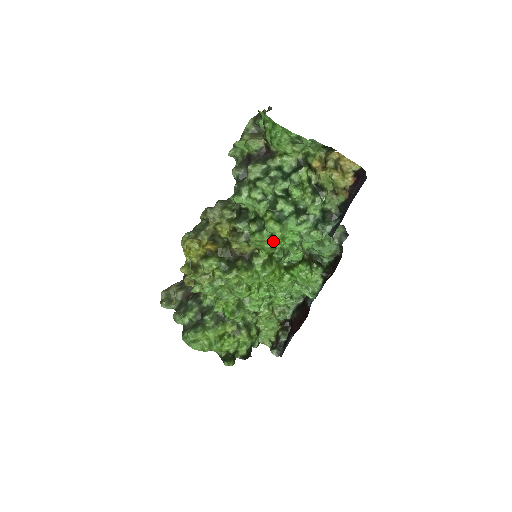
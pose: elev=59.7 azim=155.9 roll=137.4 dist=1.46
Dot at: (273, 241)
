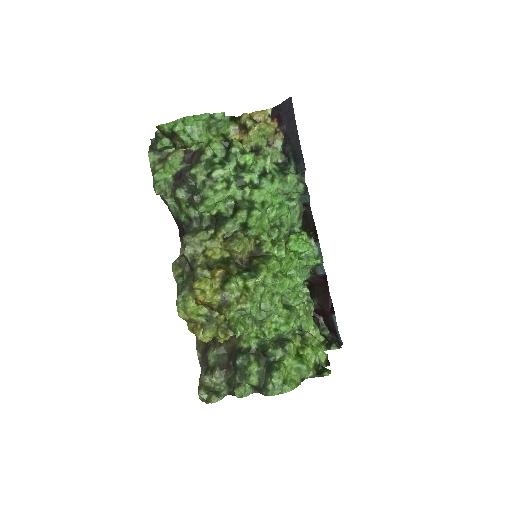
Dot at: (266, 213)
